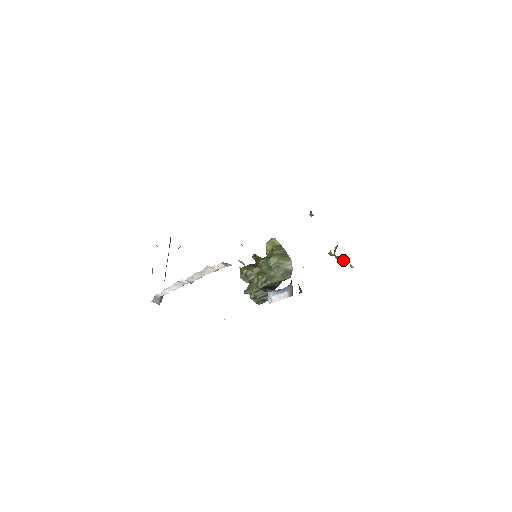
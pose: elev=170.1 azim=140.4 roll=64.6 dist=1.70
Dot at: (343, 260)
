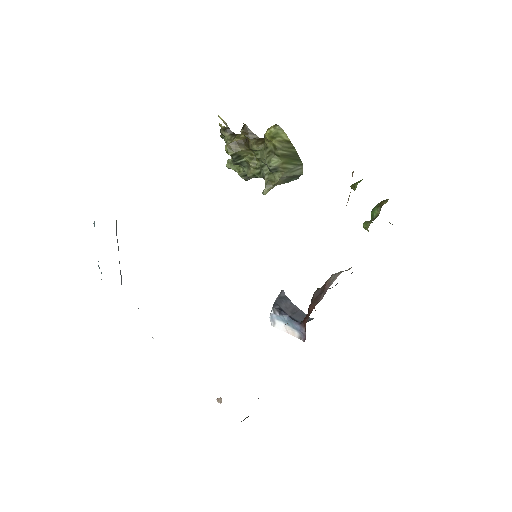
Dot at: occluded
